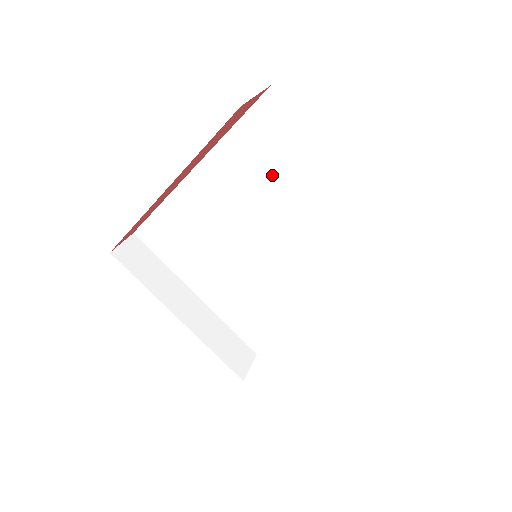
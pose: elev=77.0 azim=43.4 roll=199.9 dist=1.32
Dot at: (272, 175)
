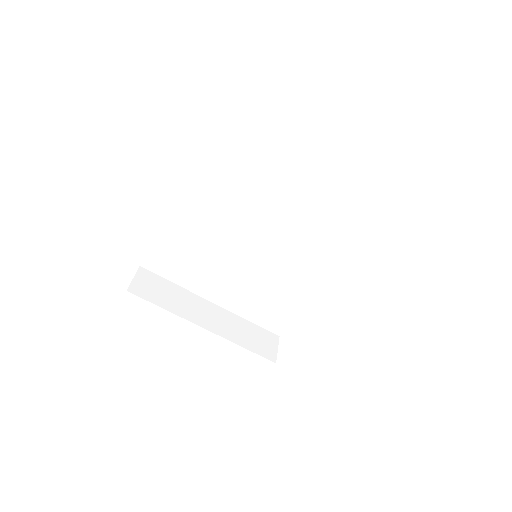
Dot at: (249, 183)
